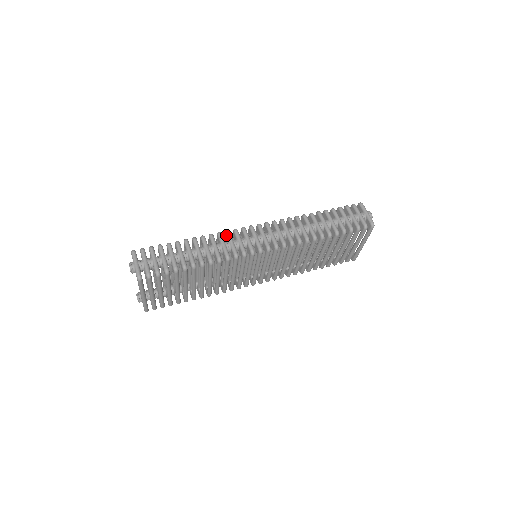
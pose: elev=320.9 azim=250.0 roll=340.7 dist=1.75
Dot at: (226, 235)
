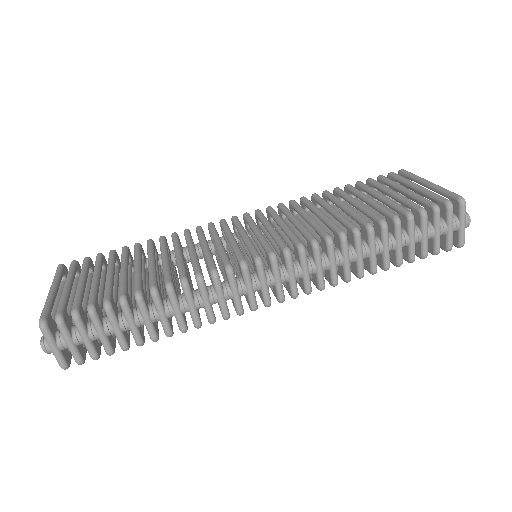
Dot at: occluded
